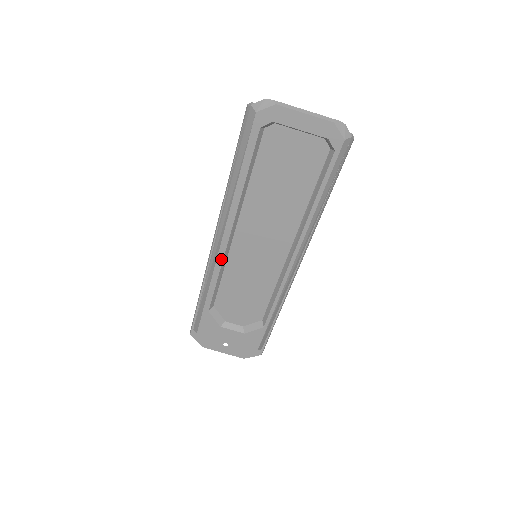
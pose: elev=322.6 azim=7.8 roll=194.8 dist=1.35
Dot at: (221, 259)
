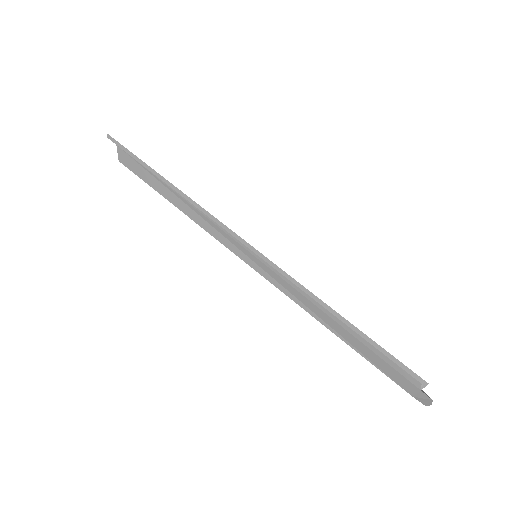
Dot at: (226, 246)
